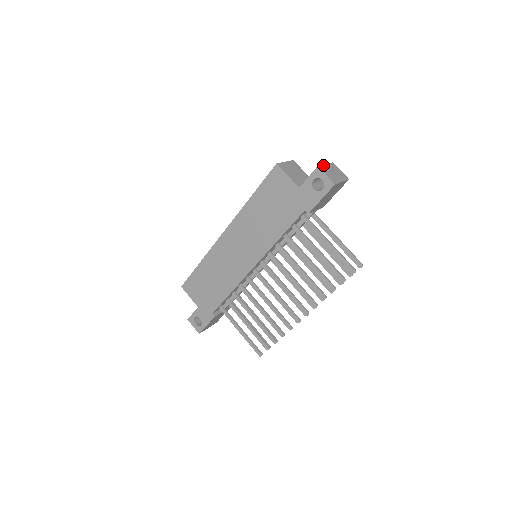
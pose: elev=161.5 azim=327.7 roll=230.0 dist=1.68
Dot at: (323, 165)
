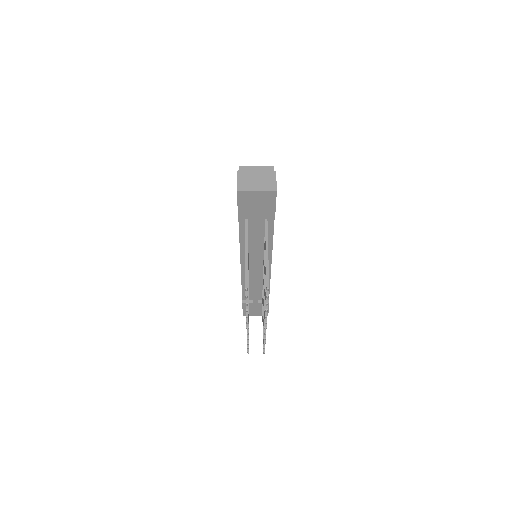
Dot at: (250, 171)
